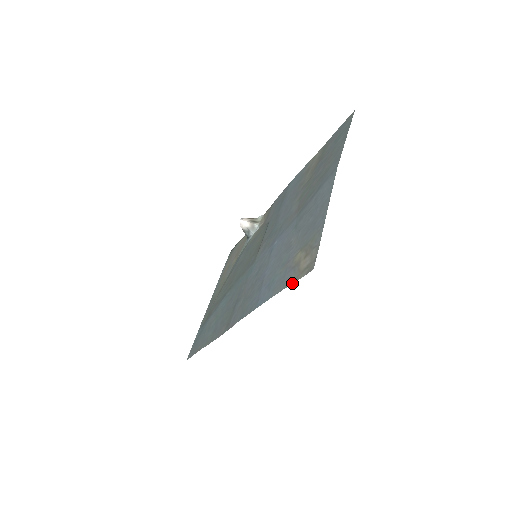
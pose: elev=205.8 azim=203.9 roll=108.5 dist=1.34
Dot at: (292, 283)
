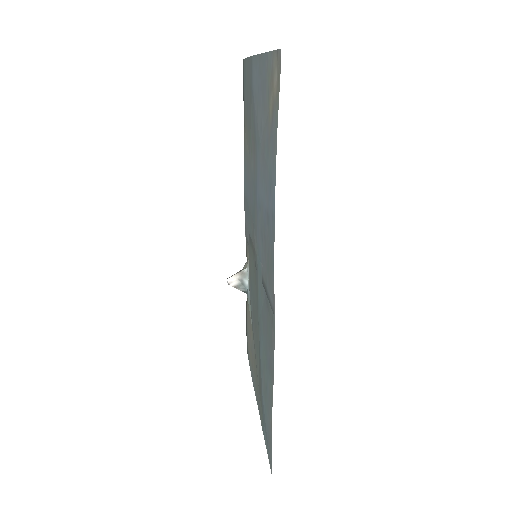
Dot at: (278, 107)
